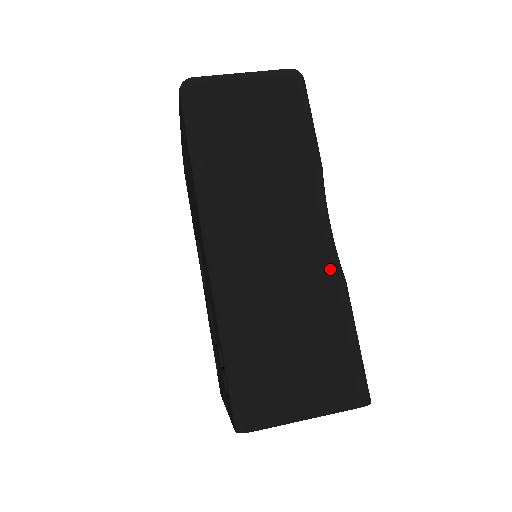
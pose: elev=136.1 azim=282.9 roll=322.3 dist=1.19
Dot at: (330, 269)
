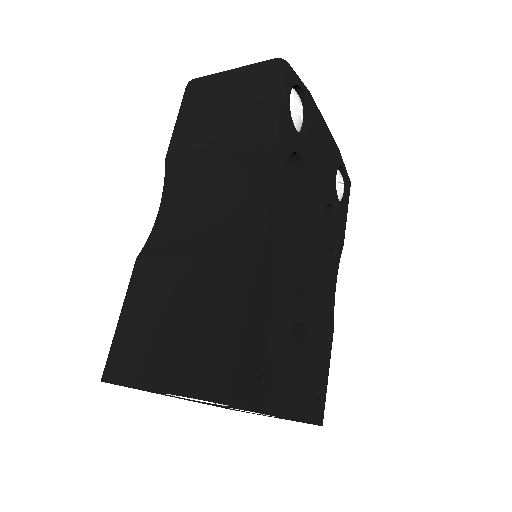
Dot at: (235, 244)
